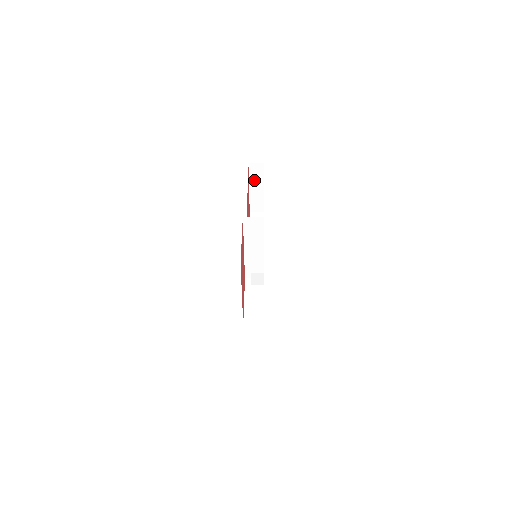
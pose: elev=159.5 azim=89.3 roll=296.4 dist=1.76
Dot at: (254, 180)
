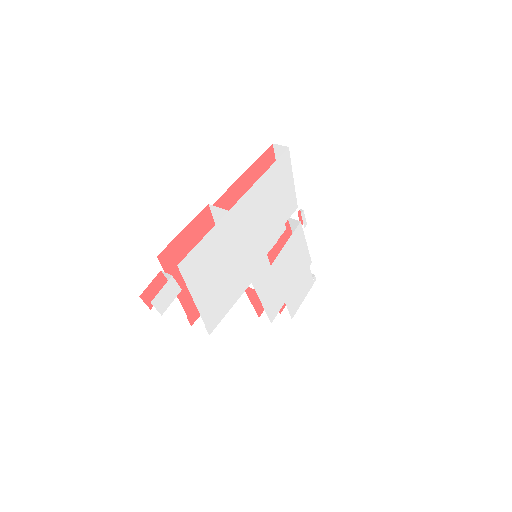
Dot at: occluded
